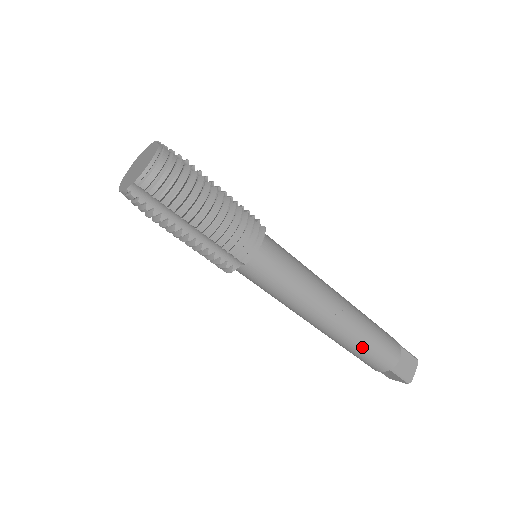
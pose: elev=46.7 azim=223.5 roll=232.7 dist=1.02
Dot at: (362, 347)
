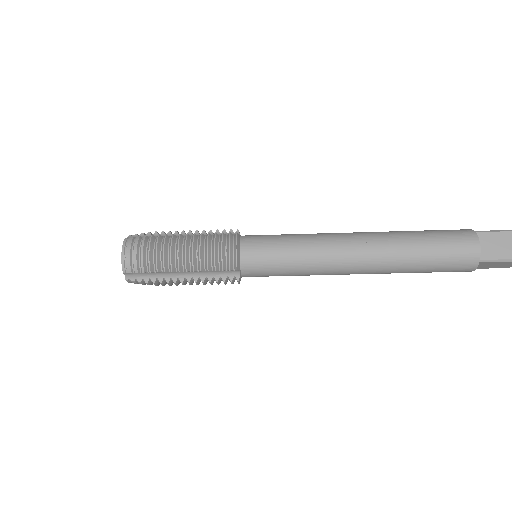
Dot at: (419, 262)
